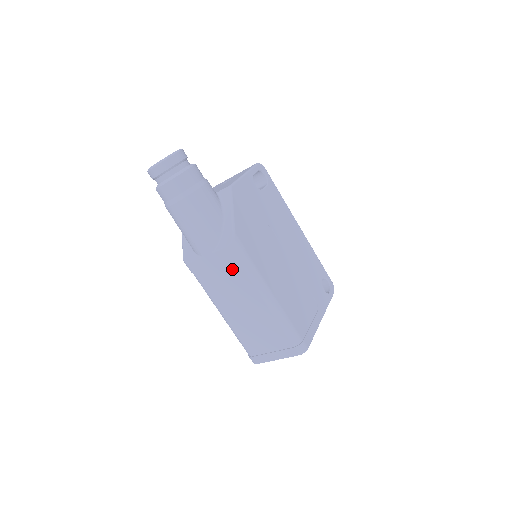
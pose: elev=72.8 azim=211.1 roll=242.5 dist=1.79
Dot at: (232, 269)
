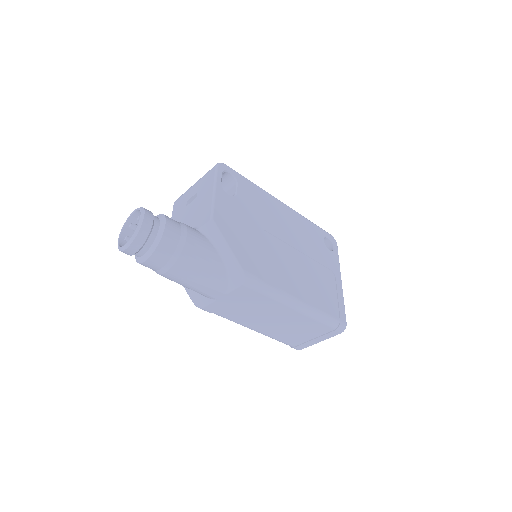
Dot at: (252, 299)
